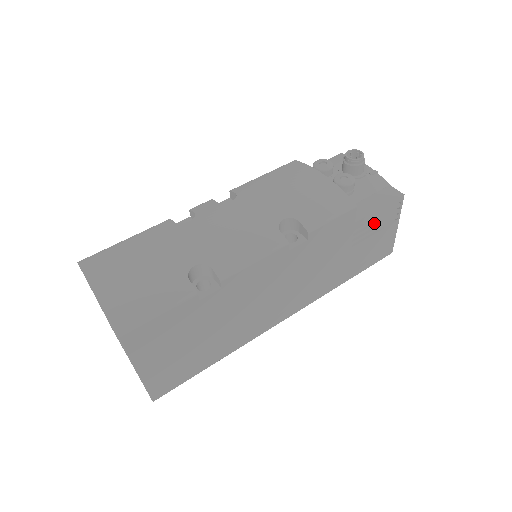
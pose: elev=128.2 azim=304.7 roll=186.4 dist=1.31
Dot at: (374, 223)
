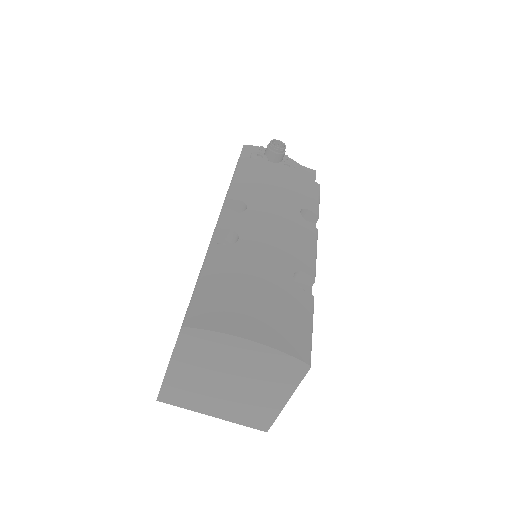
Dot at: occluded
